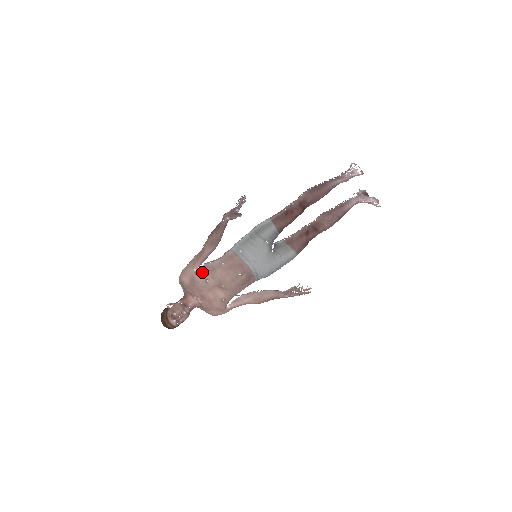
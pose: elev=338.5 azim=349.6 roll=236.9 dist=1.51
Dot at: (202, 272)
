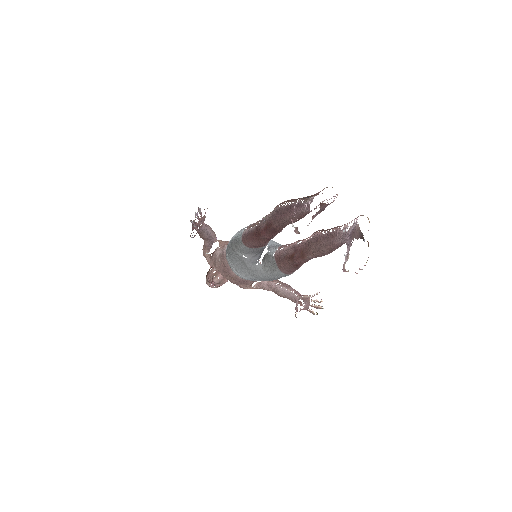
Dot at: (212, 257)
